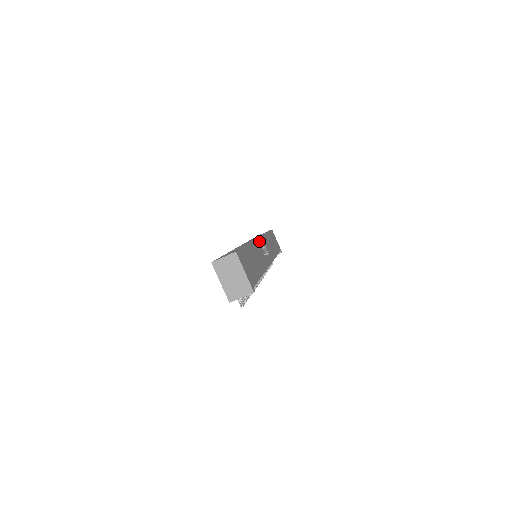
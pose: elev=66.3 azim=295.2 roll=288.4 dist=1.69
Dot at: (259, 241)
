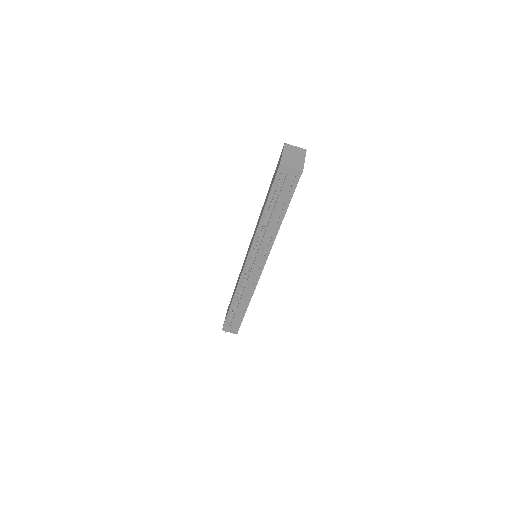
Dot at: occluded
